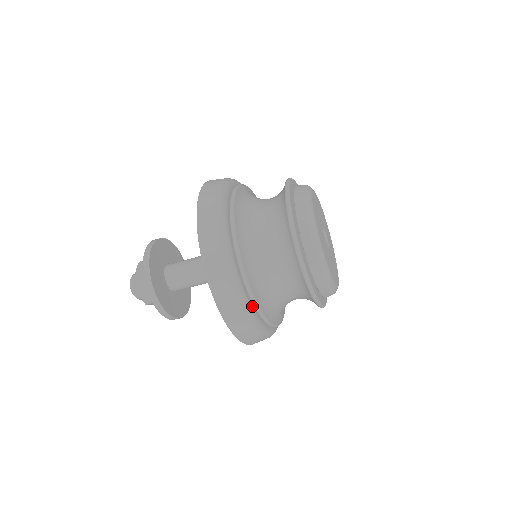
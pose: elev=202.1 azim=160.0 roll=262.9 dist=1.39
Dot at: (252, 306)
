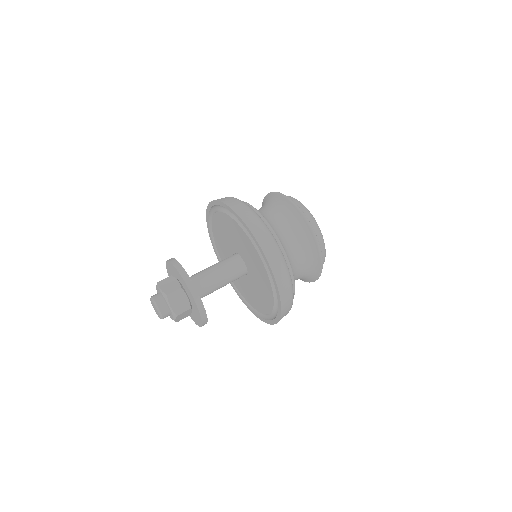
Dot at: occluded
